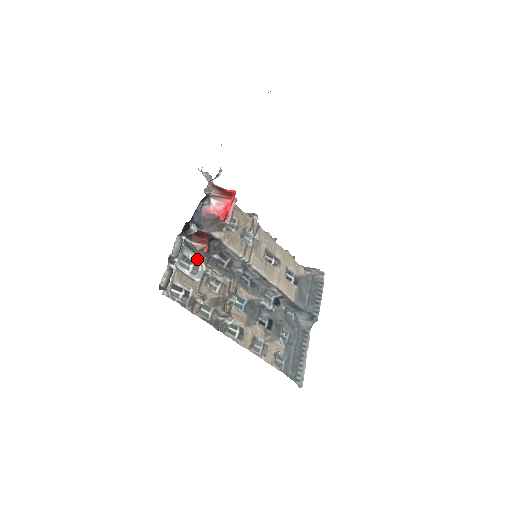
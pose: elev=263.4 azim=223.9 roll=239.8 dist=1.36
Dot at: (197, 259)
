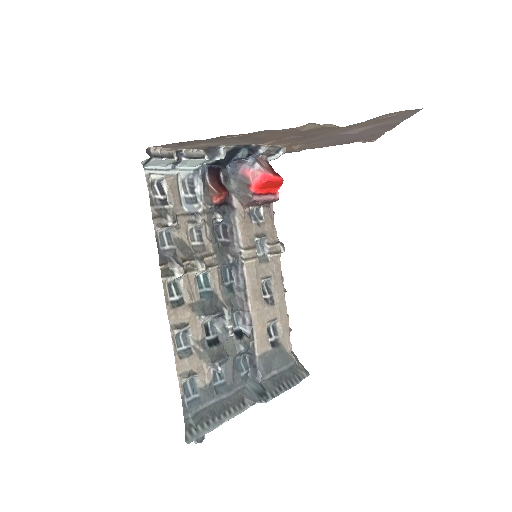
Dot at: (201, 198)
